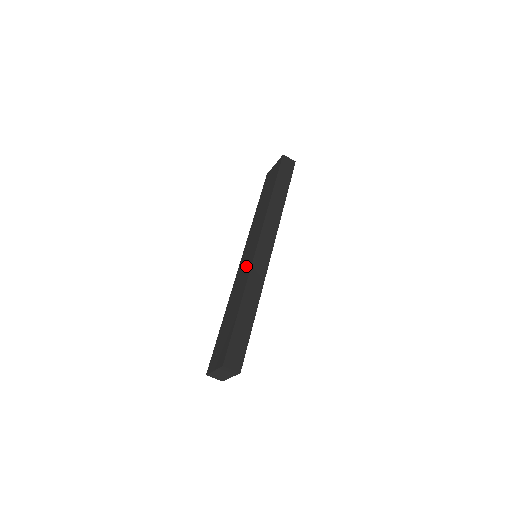
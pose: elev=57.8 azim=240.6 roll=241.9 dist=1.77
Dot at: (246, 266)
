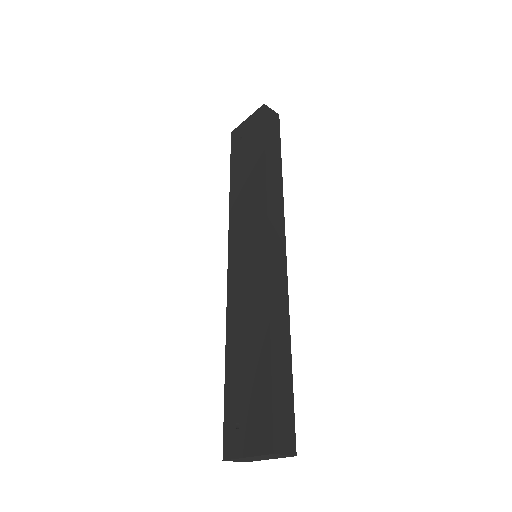
Dot at: (252, 274)
